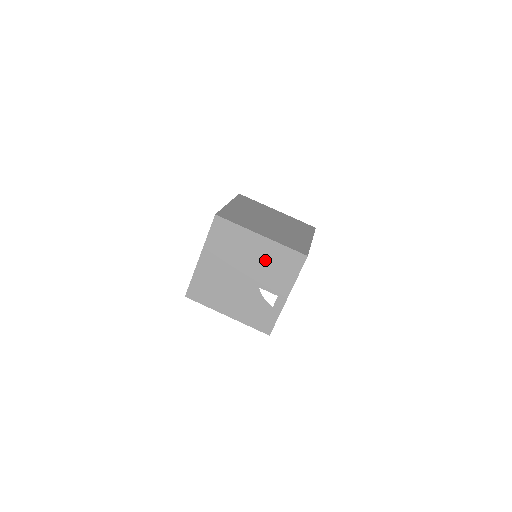
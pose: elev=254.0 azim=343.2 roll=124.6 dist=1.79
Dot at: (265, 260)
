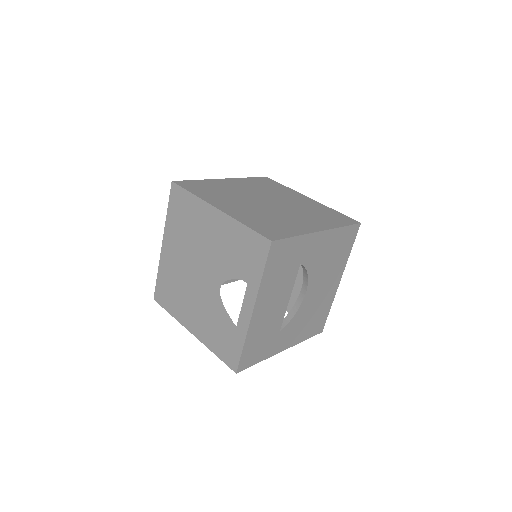
Dot at: (223, 248)
